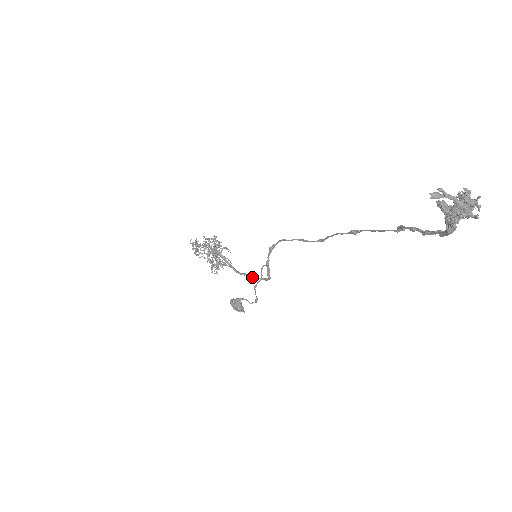
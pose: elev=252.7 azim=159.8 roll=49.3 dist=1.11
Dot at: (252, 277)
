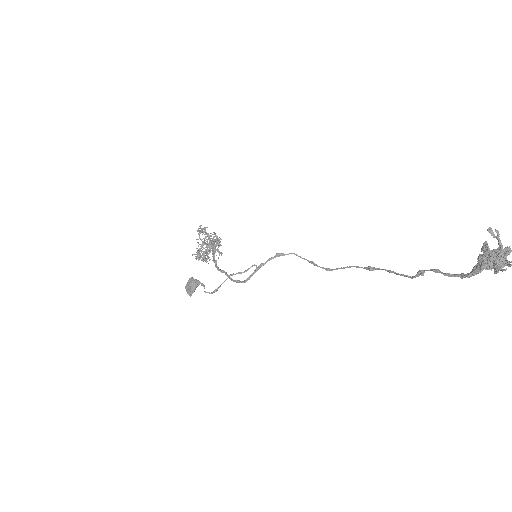
Dot at: occluded
